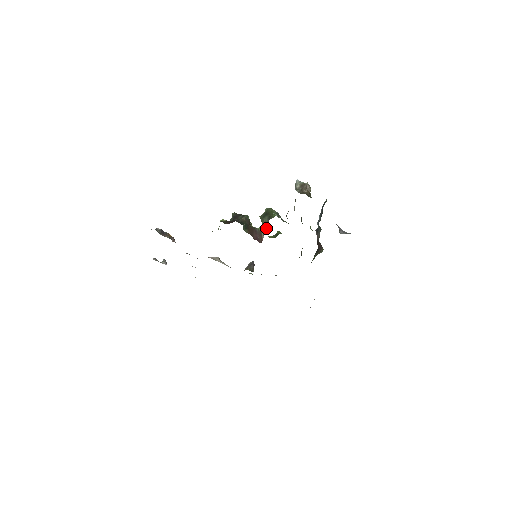
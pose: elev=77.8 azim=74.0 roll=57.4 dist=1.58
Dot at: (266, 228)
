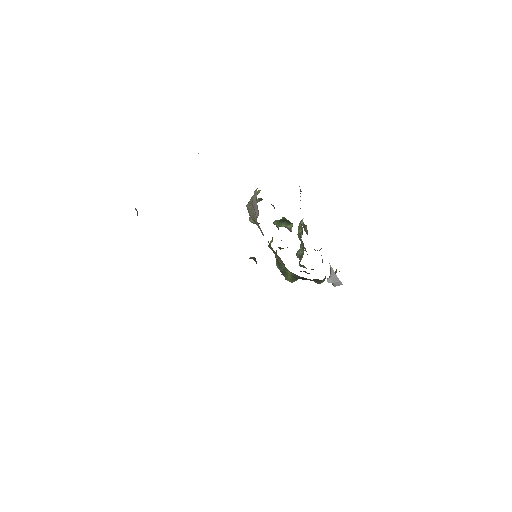
Dot at: (291, 227)
